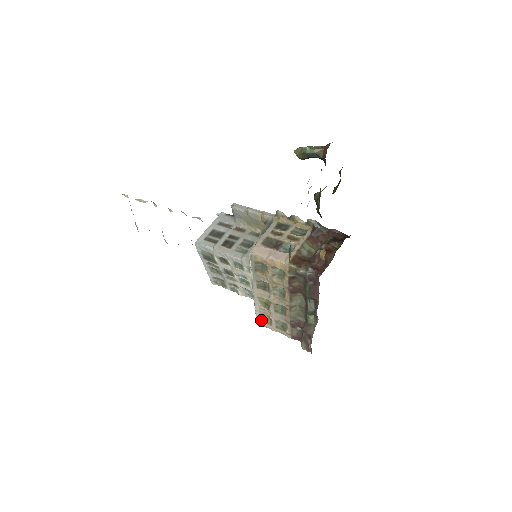
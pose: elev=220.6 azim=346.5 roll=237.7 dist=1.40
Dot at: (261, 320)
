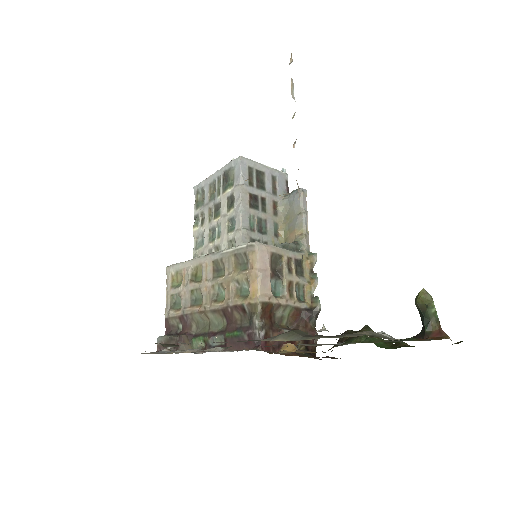
Dot at: (173, 272)
